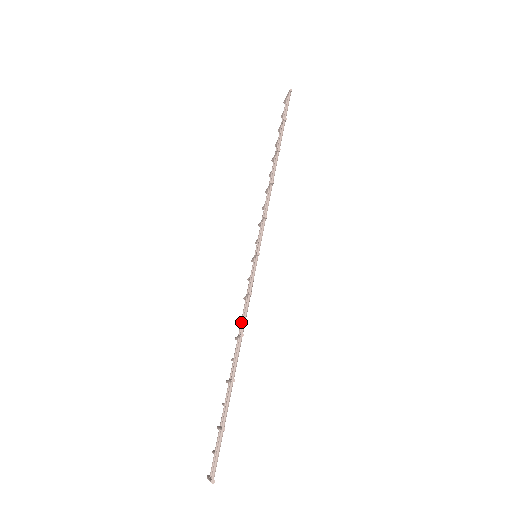
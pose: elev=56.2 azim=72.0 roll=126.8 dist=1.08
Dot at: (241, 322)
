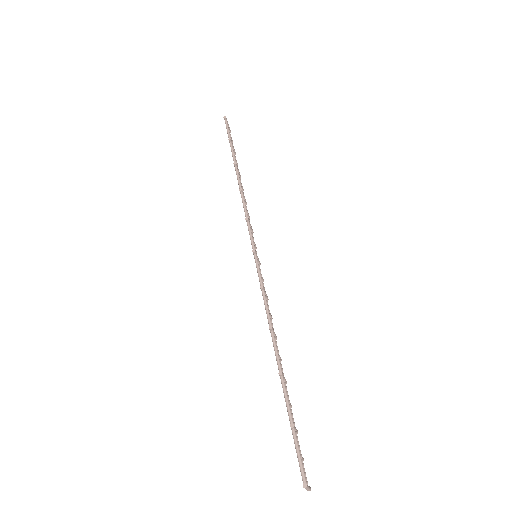
Dot at: occluded
